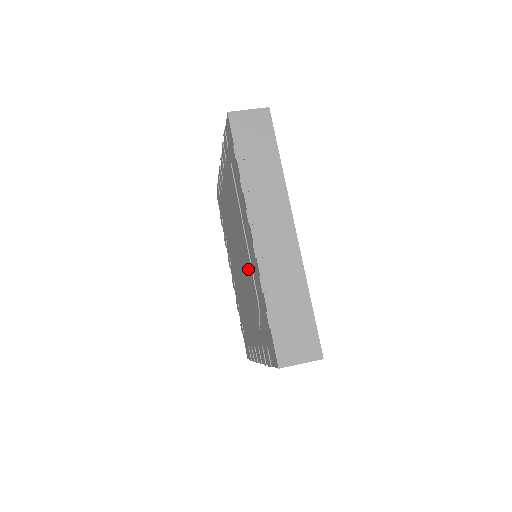
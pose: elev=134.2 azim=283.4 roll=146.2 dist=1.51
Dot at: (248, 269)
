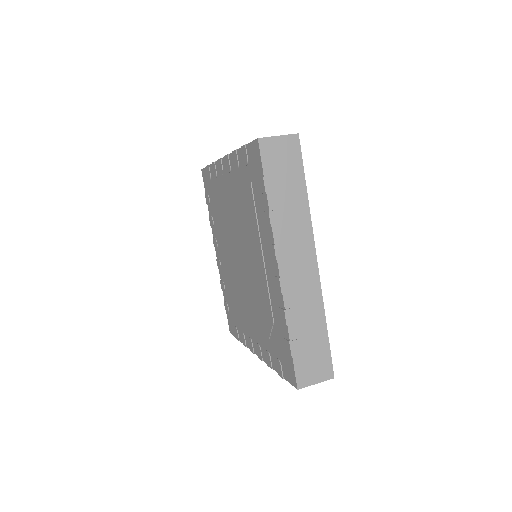
Dot at: (260, 285)
